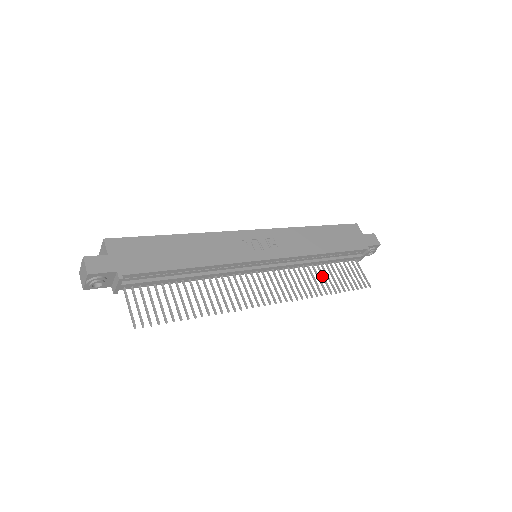
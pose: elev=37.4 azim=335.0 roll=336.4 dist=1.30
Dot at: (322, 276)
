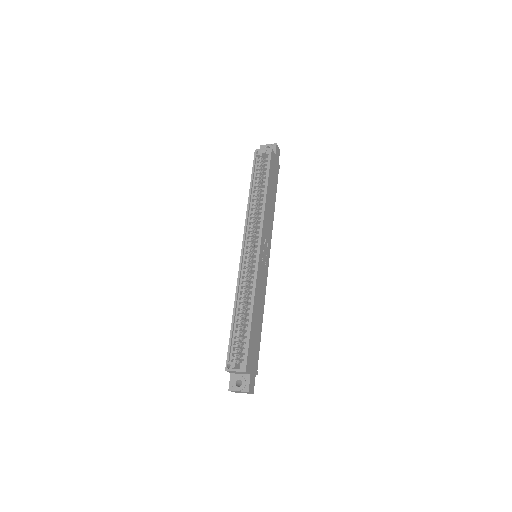
Dot at: occluded
